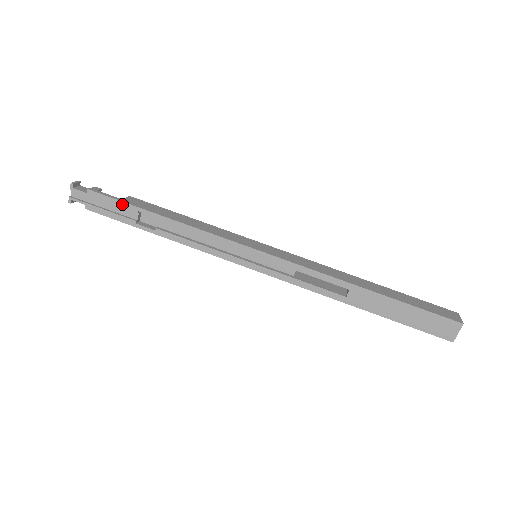
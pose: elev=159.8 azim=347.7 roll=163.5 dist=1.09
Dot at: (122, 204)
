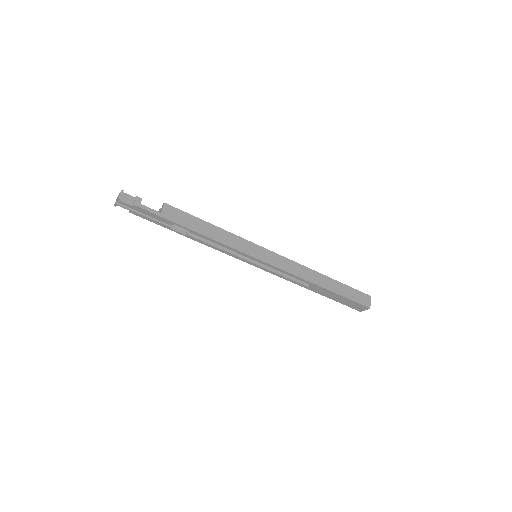
Dot at: (162, 218)
